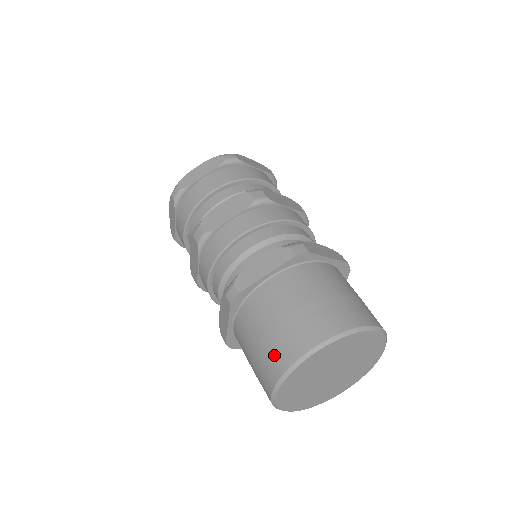
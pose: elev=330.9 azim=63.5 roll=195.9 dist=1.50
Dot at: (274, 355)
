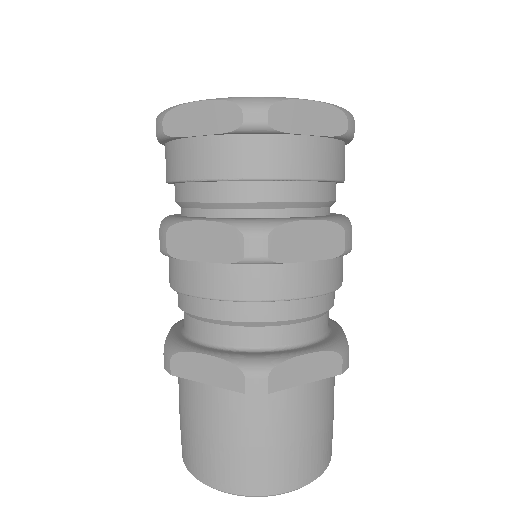
Dot at: (185, 446)
